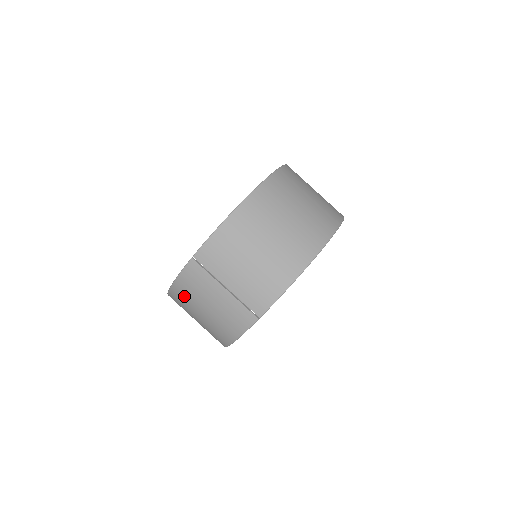
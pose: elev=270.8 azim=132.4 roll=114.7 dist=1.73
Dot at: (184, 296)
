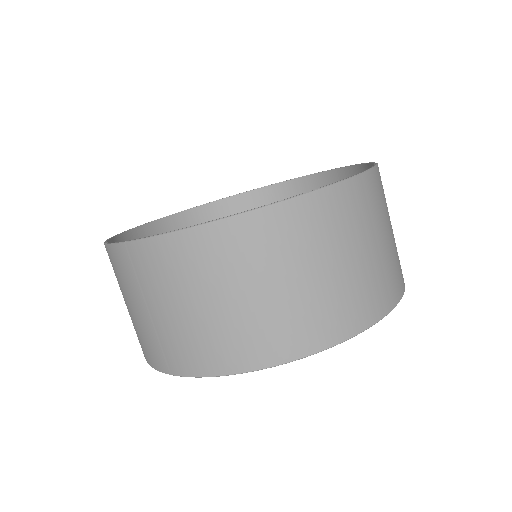
Dot at: occluded
